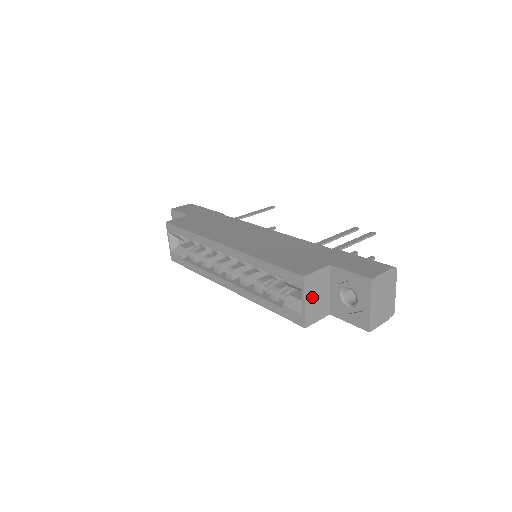
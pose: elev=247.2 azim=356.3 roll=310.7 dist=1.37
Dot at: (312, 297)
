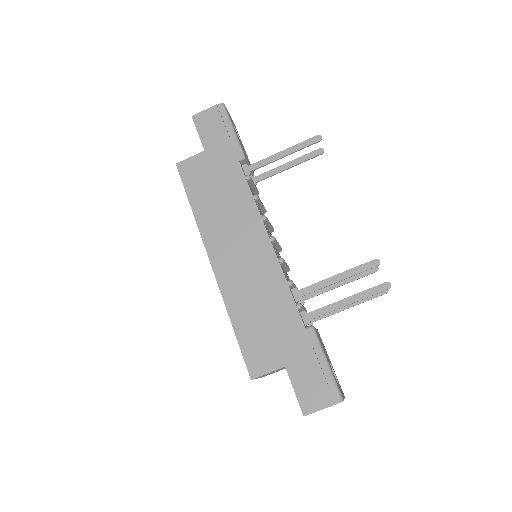
Dot at: occluded
